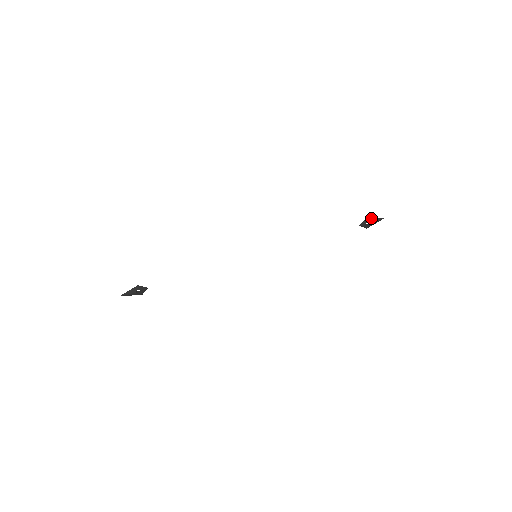
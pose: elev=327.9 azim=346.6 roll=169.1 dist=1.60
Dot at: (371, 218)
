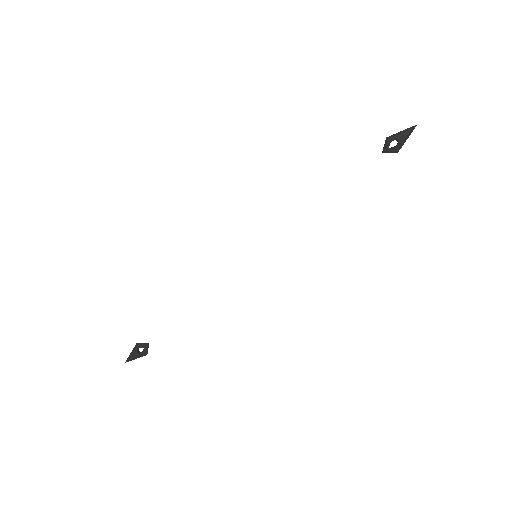
Dot at: (394, 134)
